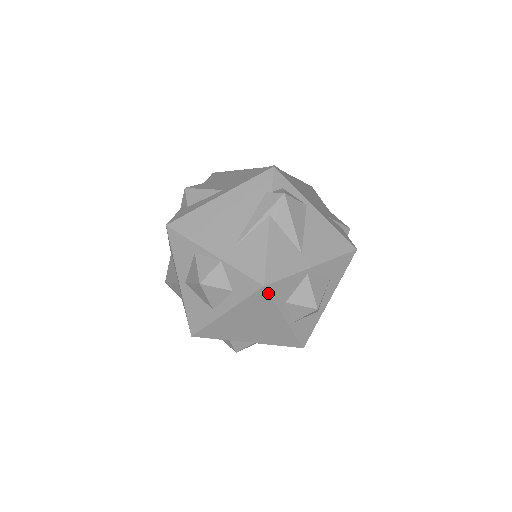
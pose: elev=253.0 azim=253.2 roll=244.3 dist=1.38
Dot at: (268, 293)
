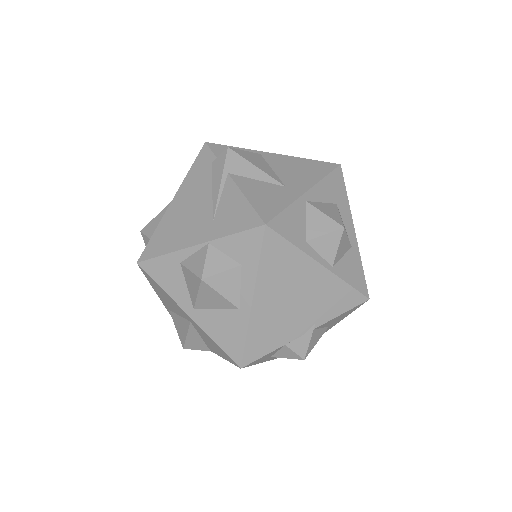
Dot at: (277, 233)
